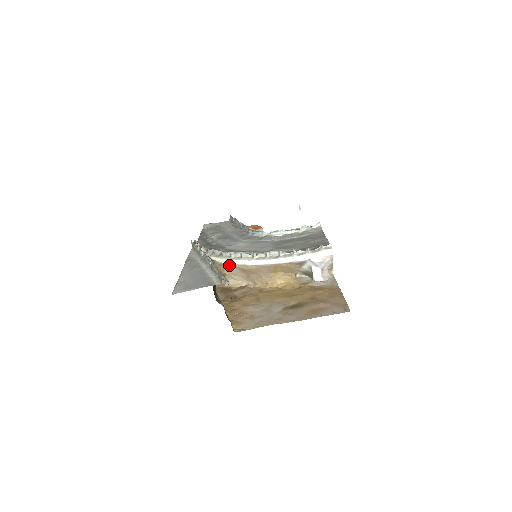
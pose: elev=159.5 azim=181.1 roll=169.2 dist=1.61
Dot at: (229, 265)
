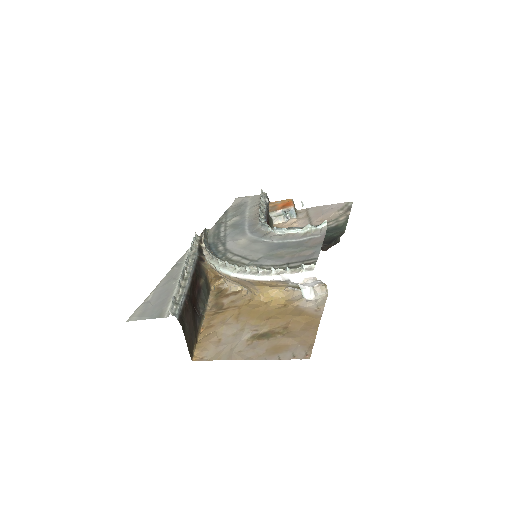
Dot at: (218, 271)
